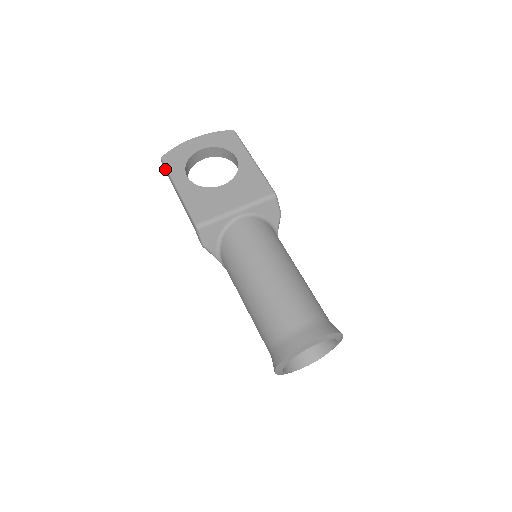
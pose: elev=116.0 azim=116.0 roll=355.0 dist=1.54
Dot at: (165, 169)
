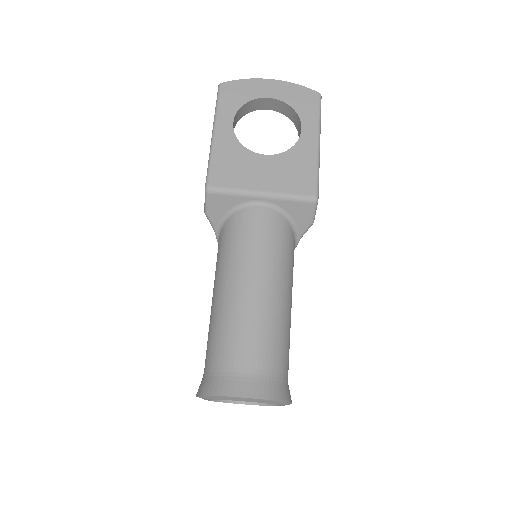
Dot at: (216, 100)
